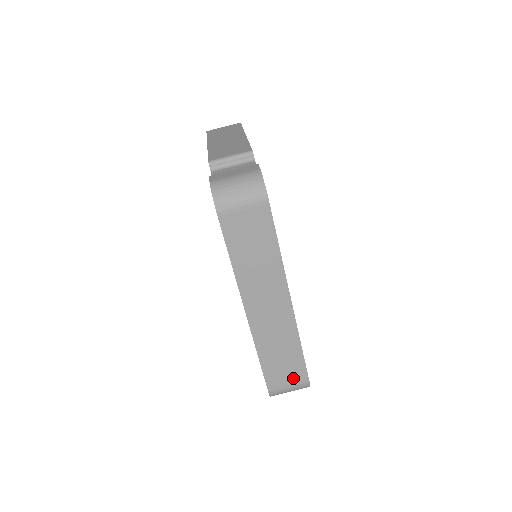
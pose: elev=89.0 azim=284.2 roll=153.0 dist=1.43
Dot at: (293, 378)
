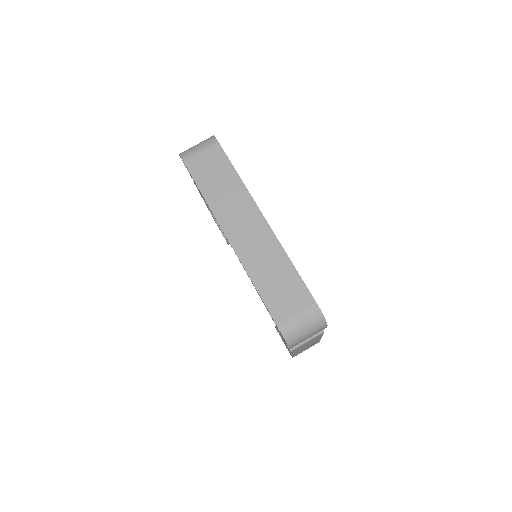
Dot at: (298, 303)
